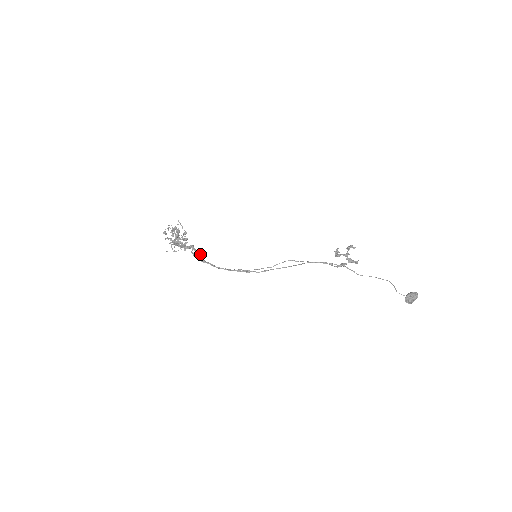
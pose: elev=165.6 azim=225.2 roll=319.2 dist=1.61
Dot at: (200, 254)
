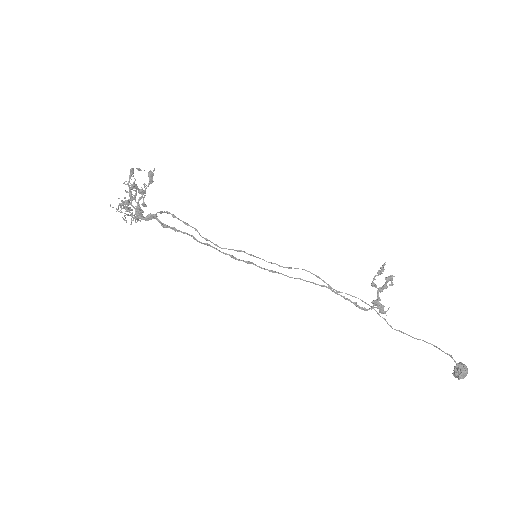
Dot at: occluded
